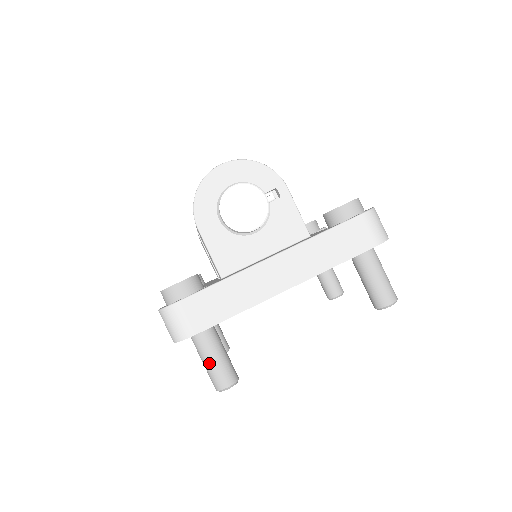
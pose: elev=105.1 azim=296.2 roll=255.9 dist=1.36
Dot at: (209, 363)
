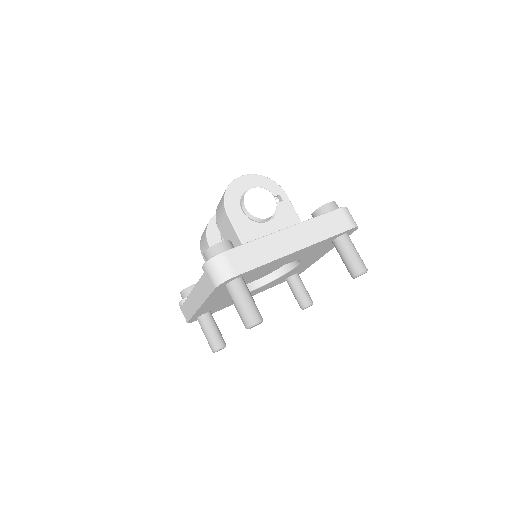
Dot at: (243, 304)
